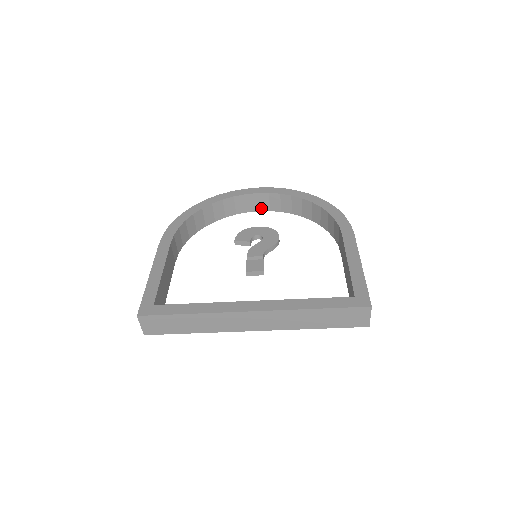
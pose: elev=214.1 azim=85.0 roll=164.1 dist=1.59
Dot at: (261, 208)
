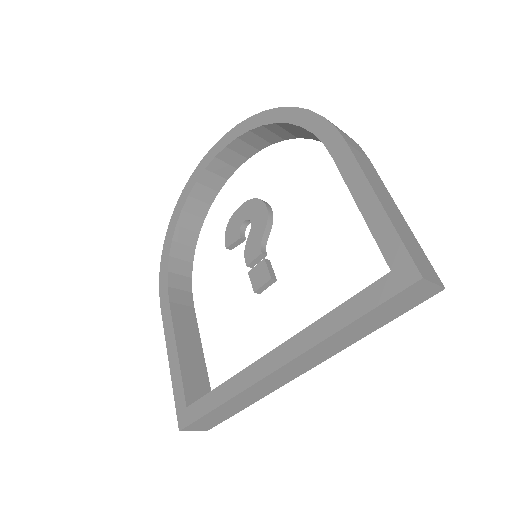
Dot at: (236, 164)
